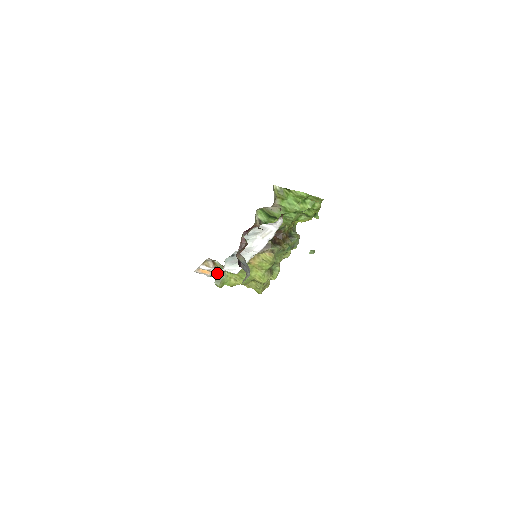
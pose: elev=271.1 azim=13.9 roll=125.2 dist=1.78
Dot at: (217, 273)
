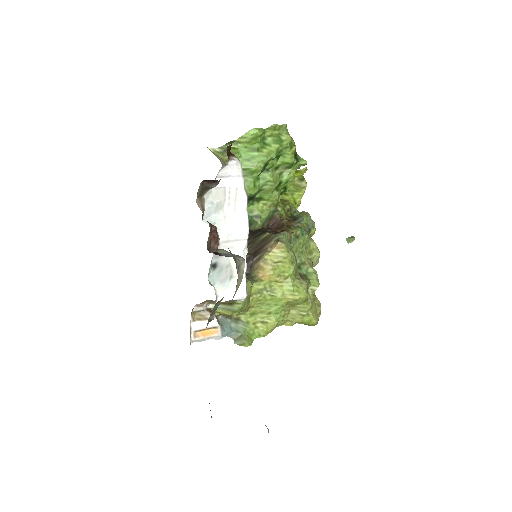
Dot at: (229, 327)
